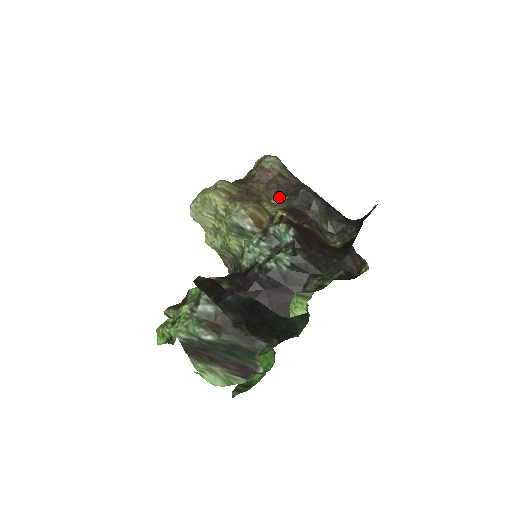
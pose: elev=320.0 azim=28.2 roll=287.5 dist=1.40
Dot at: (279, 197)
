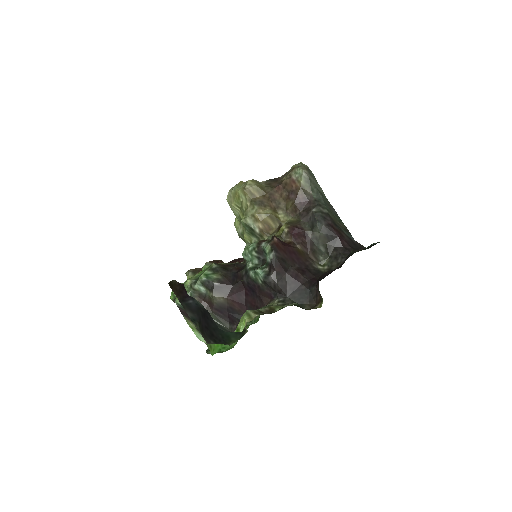
Dot at: (294, 209)
